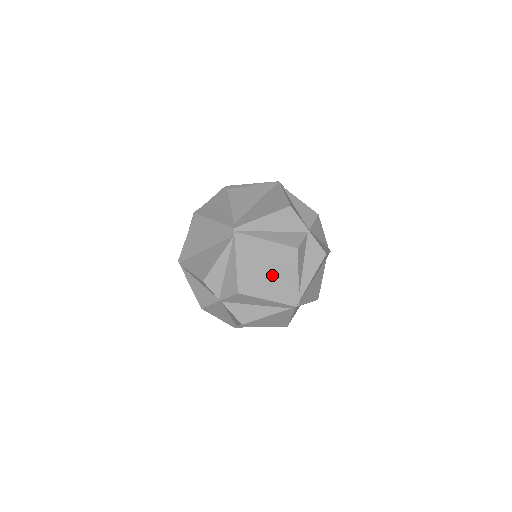
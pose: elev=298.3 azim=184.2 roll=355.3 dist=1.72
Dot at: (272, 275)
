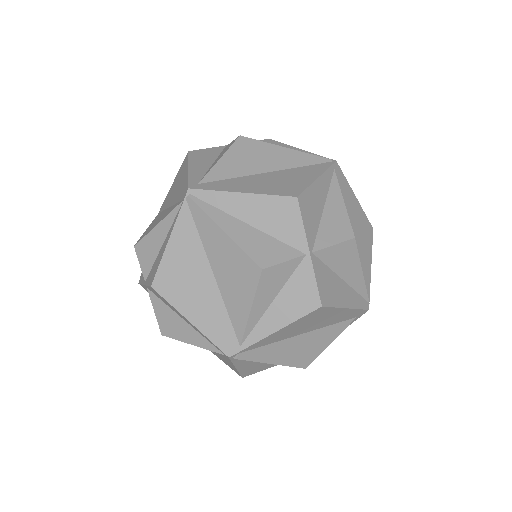
Dot at: (214, 289)
